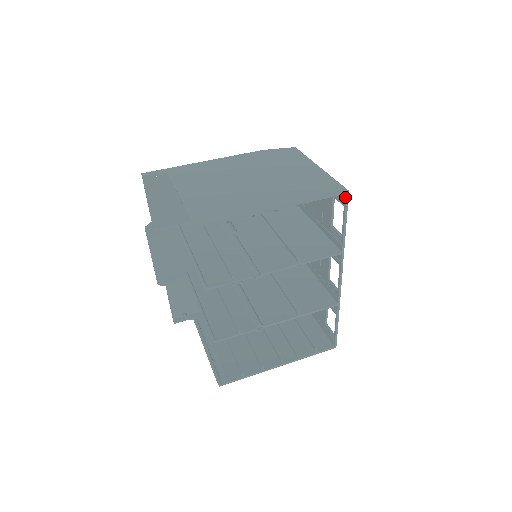
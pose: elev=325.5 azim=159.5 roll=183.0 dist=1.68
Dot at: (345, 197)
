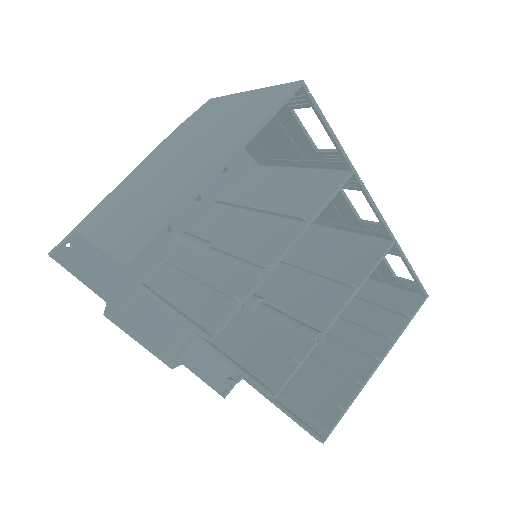
Dot at: (304, 93)
